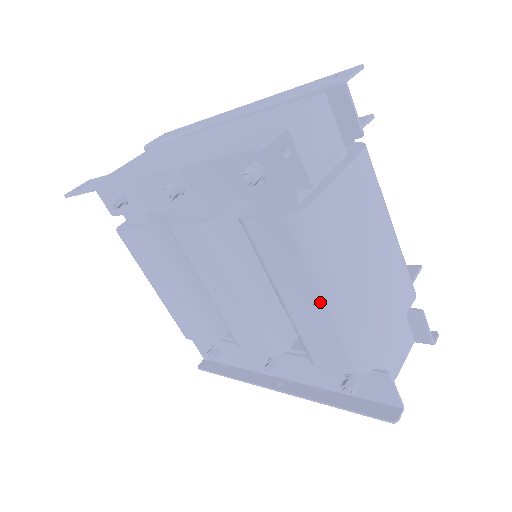
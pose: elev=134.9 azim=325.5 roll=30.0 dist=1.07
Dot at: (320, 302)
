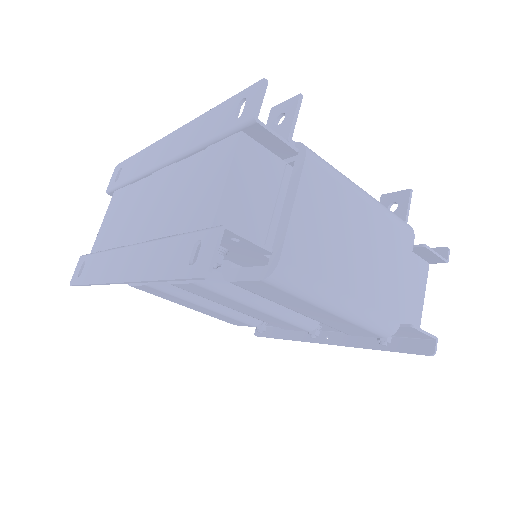
Dot at: (327, 313)
